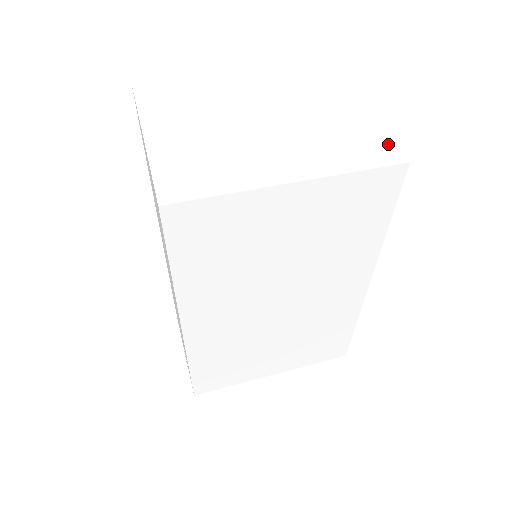
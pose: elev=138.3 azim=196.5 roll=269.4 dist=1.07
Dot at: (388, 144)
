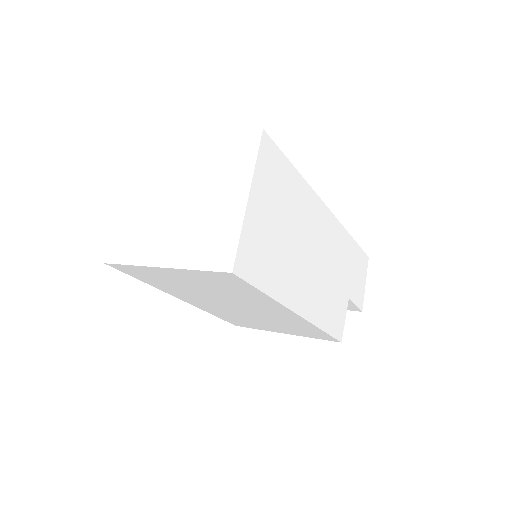
Dot at: (231, 249)
